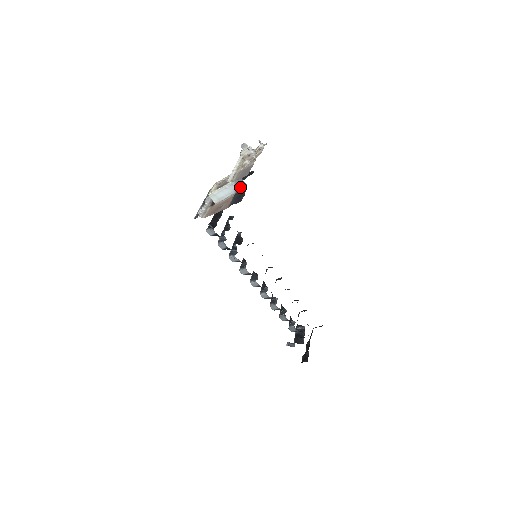
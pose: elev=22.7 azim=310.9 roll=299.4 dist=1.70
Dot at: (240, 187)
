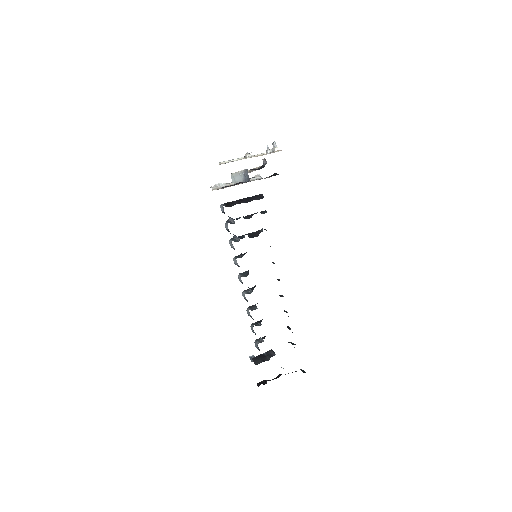
Dot at: (247, 179)
